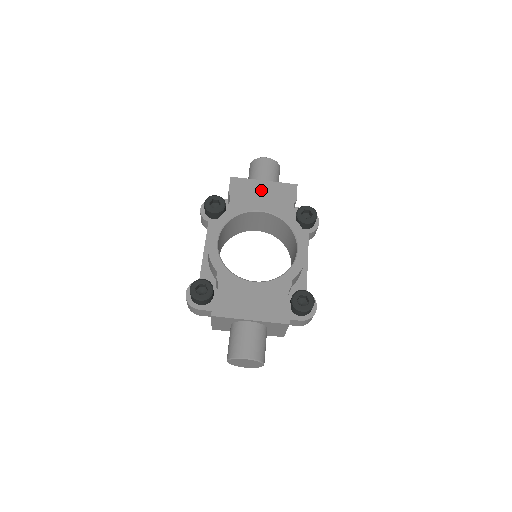
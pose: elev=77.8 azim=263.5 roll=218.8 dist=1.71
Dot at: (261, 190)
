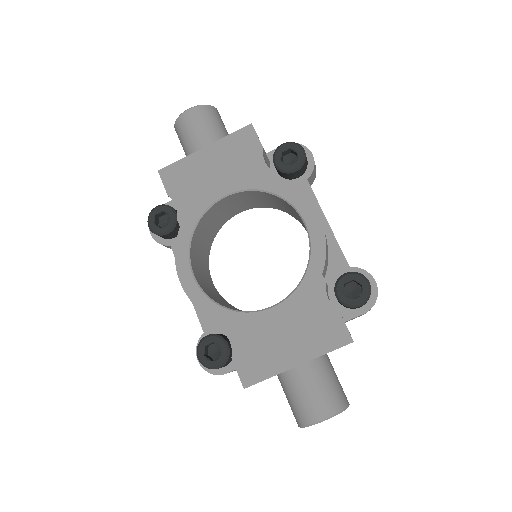
Dot at: (208, 165)
